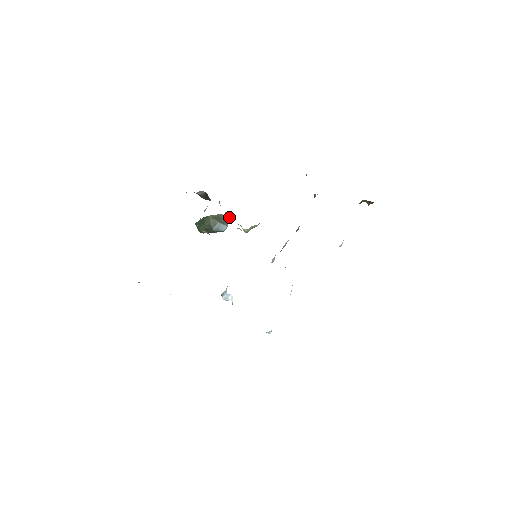
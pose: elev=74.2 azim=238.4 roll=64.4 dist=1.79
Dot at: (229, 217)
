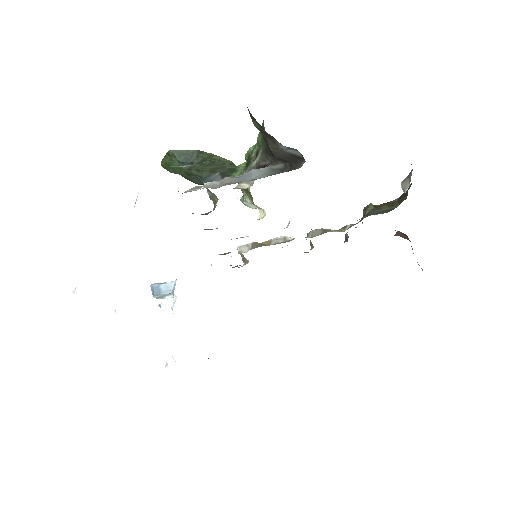
Dot at: occluded
